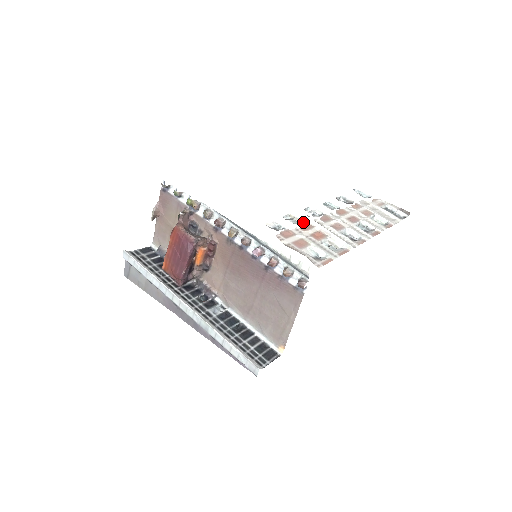
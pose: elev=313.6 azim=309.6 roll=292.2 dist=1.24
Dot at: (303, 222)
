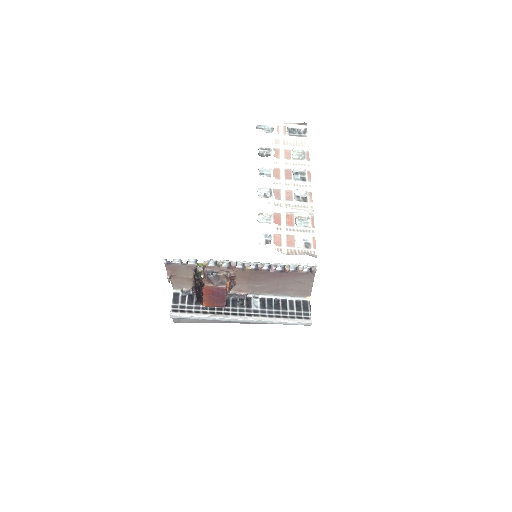
Dot at: (272, 215)
